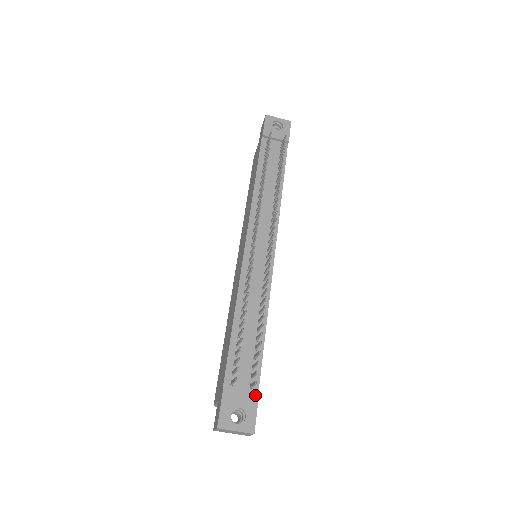
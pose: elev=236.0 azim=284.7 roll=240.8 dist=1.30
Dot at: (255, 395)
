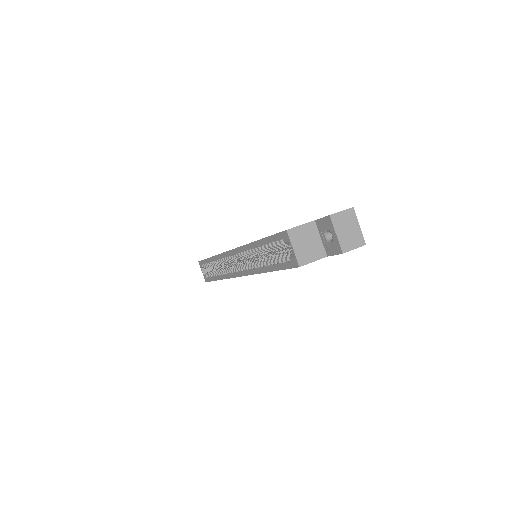
Dot at: occluded
